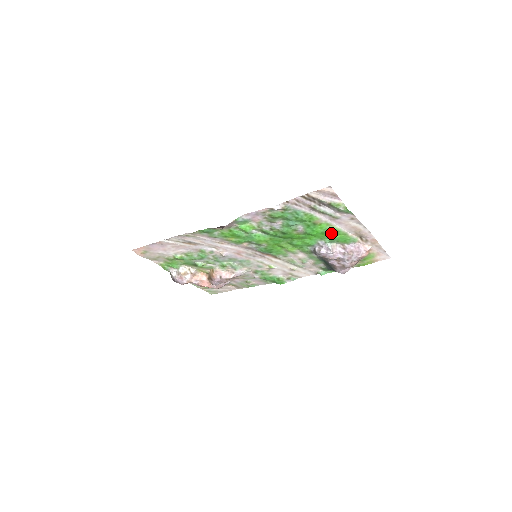
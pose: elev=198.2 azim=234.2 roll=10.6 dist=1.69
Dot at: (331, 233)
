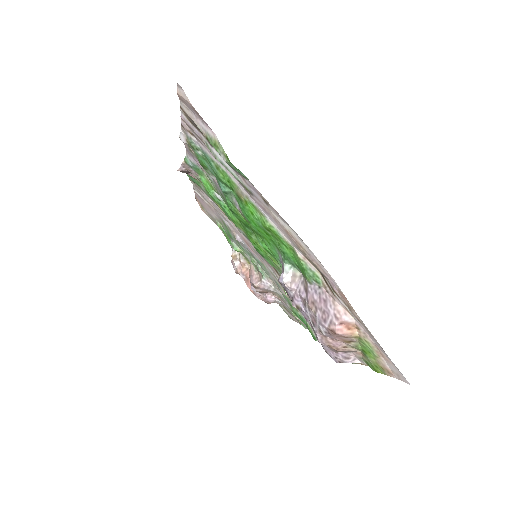
Dot at: (275, 236)
